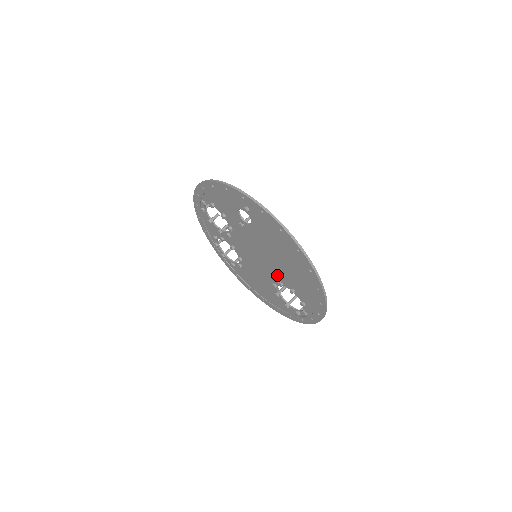
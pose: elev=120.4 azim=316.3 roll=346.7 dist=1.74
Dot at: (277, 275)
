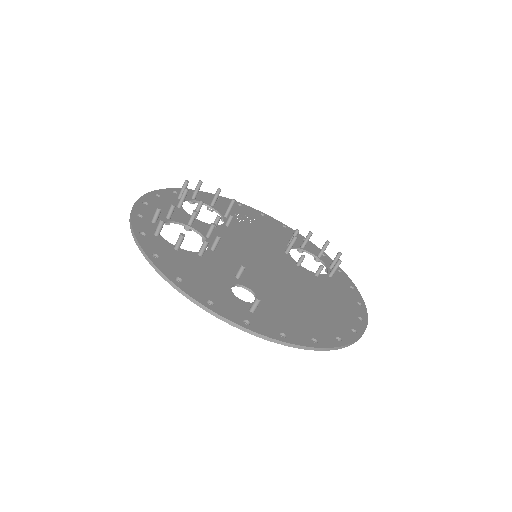
Dot at: (291, 270)
